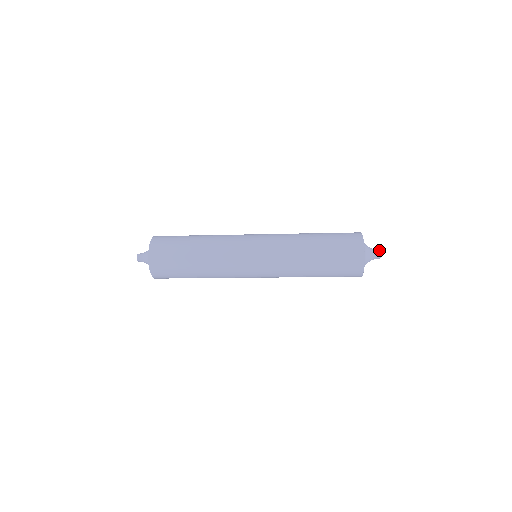
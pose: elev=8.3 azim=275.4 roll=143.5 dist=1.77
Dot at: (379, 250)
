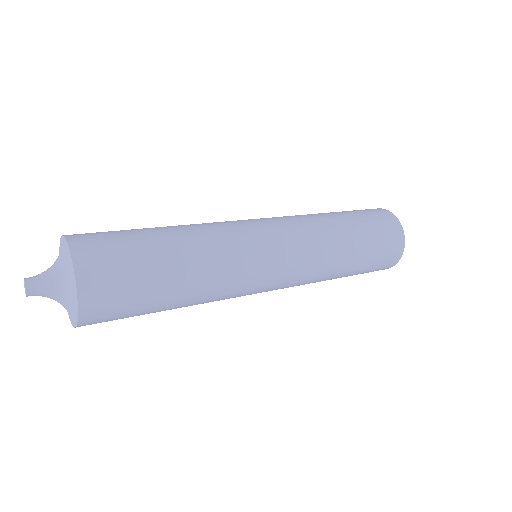
Dot at: occluded
